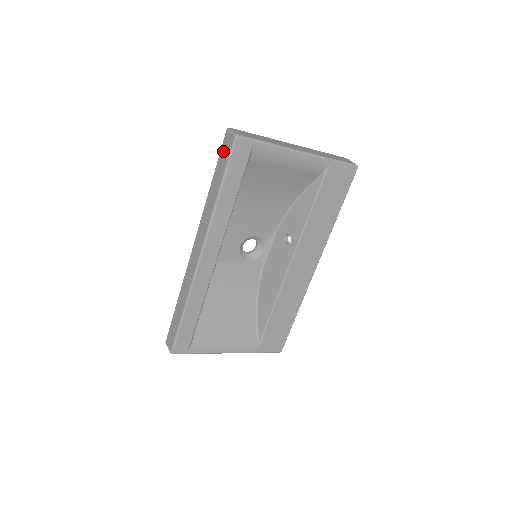
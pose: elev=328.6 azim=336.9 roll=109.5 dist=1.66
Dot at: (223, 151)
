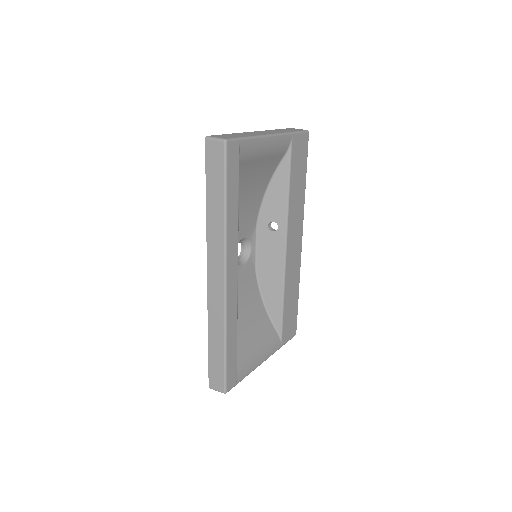
Dot at: (211, 163)
